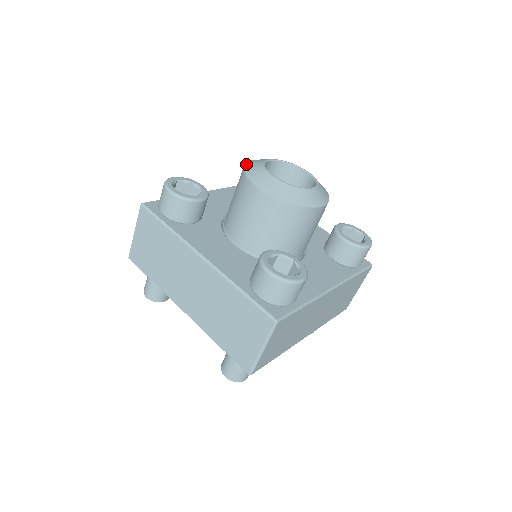
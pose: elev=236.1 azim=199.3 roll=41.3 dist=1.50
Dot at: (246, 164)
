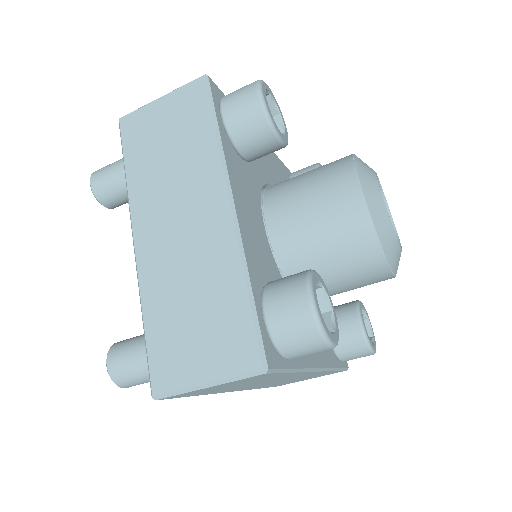
Dot at: (355, 155)
